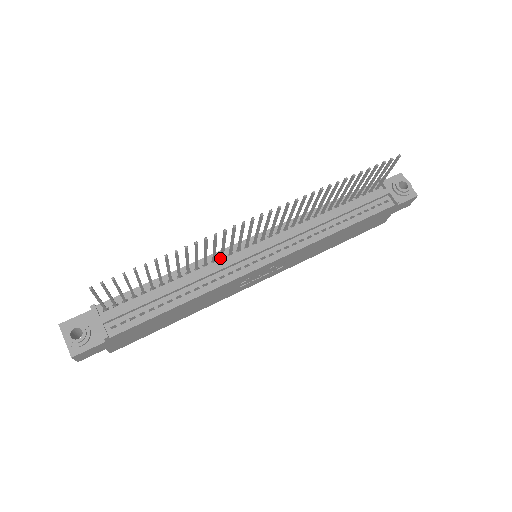
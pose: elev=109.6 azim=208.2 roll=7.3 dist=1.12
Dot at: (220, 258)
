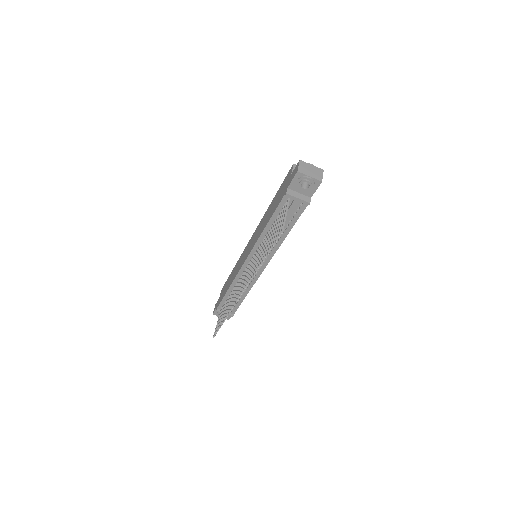
Dot at: (241, 274)
